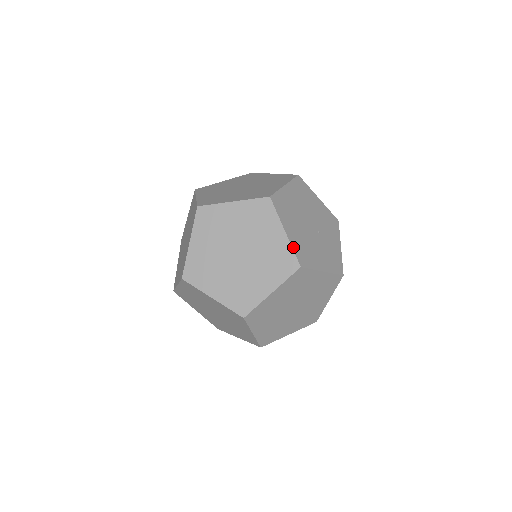
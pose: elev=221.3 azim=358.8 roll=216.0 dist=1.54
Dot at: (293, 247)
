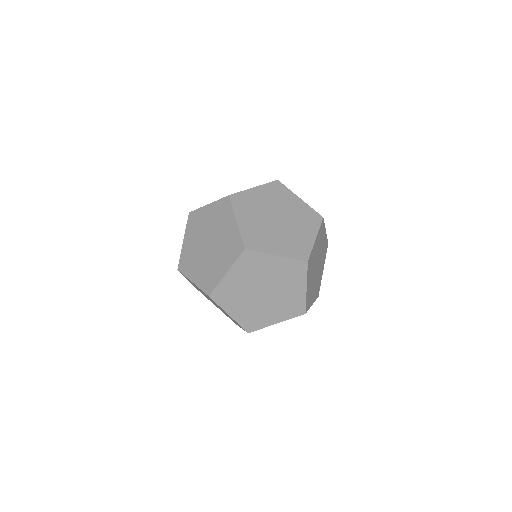
Dot at: (310, 207)
